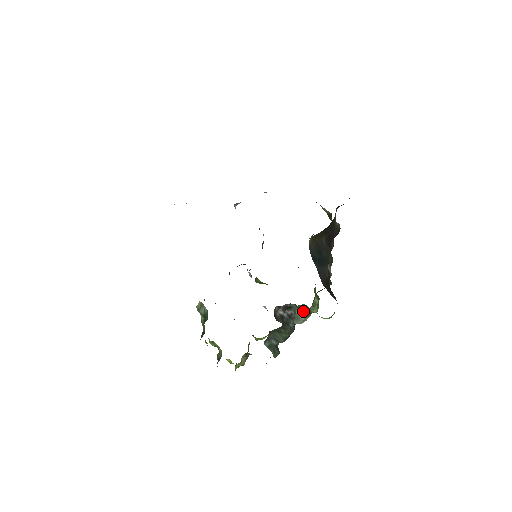
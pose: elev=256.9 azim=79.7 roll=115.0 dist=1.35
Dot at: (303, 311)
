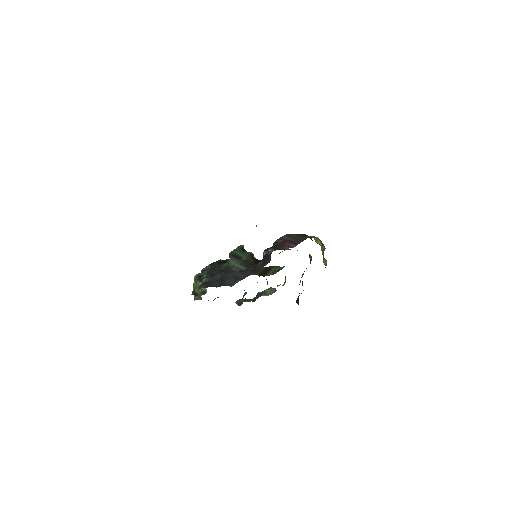
Dot at: (272, 290)
